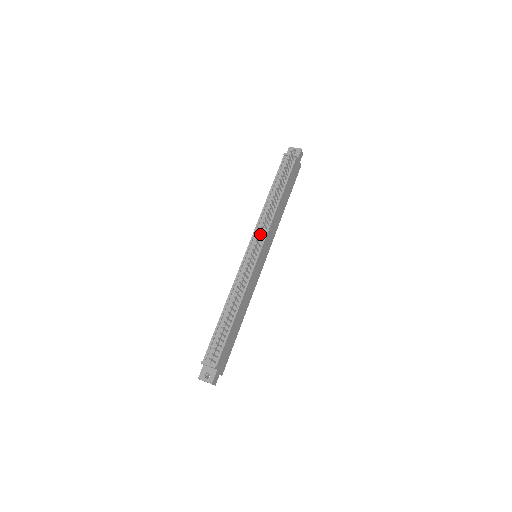
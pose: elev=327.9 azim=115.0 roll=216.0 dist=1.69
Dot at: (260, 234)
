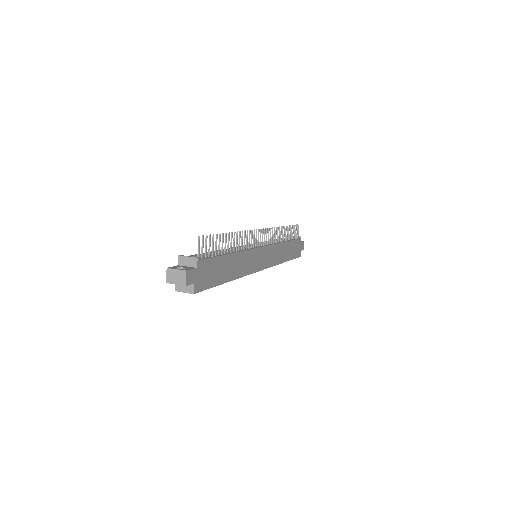
Dot at: occluded
